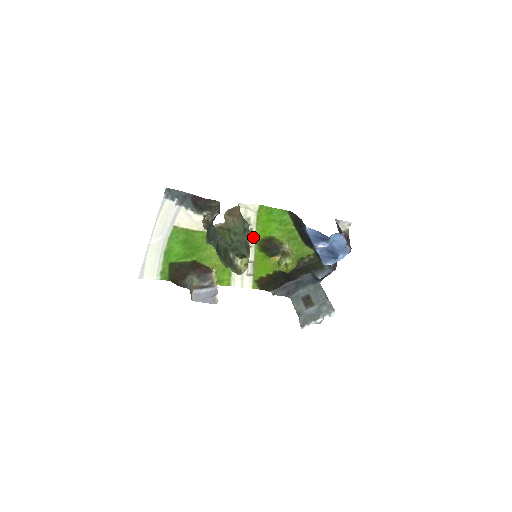
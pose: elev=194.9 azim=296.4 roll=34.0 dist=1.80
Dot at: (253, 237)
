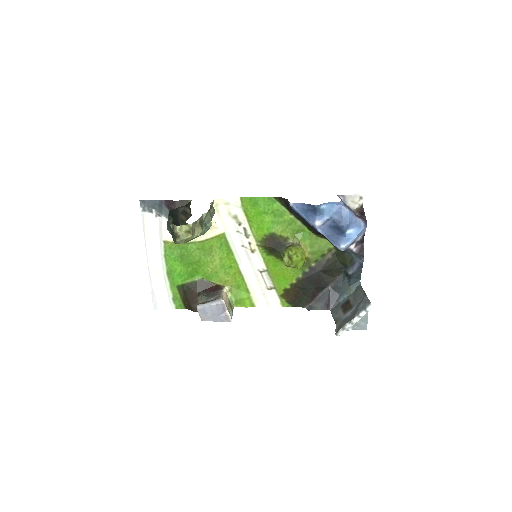
Dot at: (251, 238)
